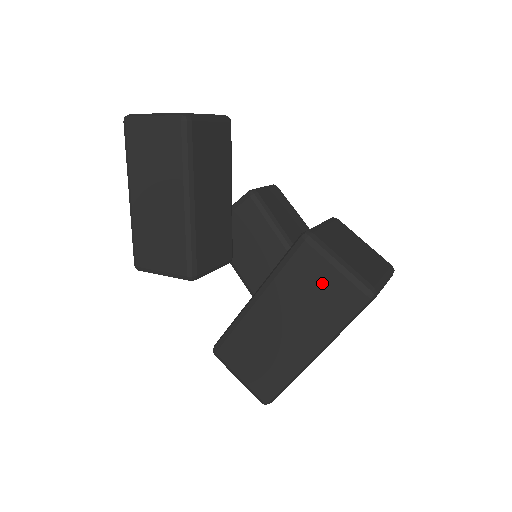
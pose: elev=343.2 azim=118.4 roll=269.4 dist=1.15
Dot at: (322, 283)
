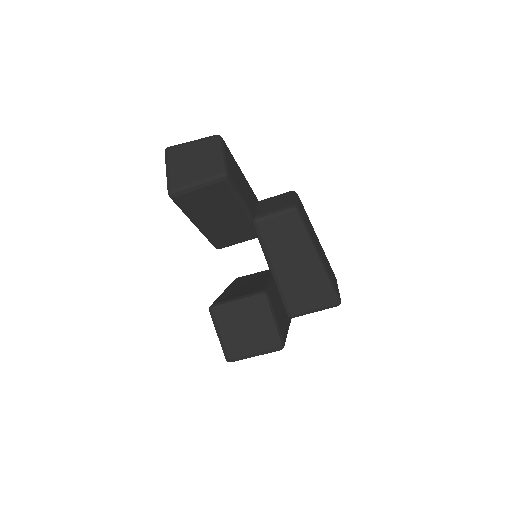
Dot at: occluded
